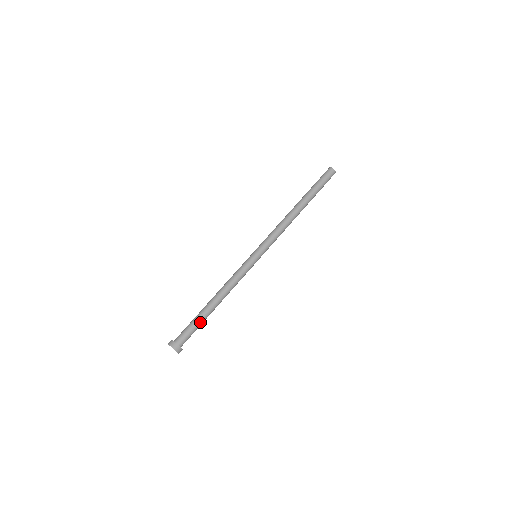
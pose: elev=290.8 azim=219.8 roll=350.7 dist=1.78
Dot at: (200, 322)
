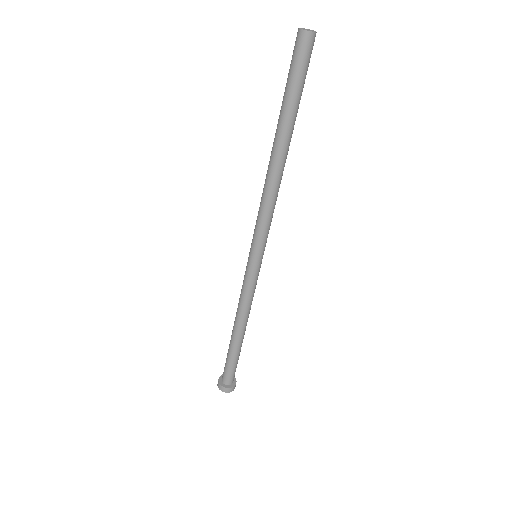
Dot at: (239, 354)
